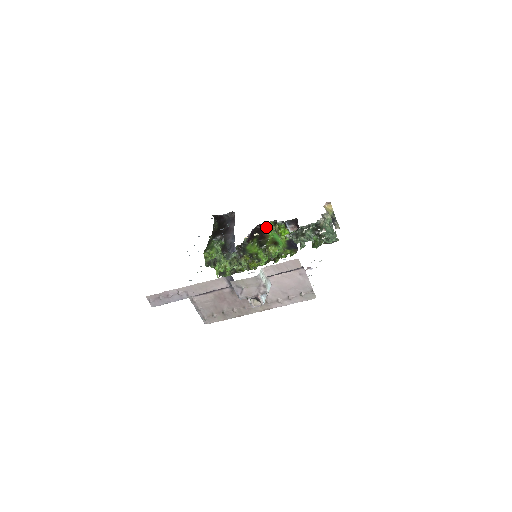
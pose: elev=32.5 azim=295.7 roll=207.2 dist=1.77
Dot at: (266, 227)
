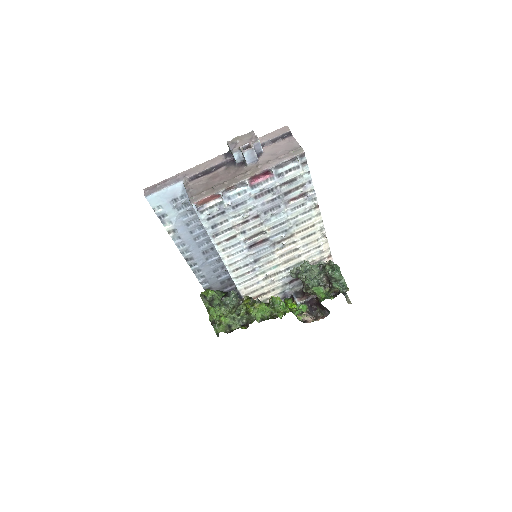
Dot at: occluded
